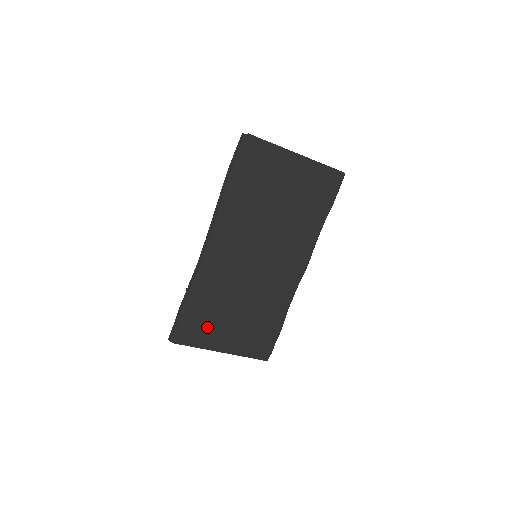
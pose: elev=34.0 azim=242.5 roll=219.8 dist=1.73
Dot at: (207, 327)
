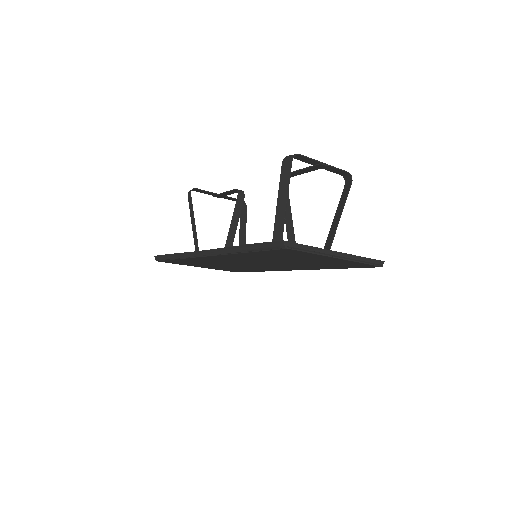
Dot at: occluded
